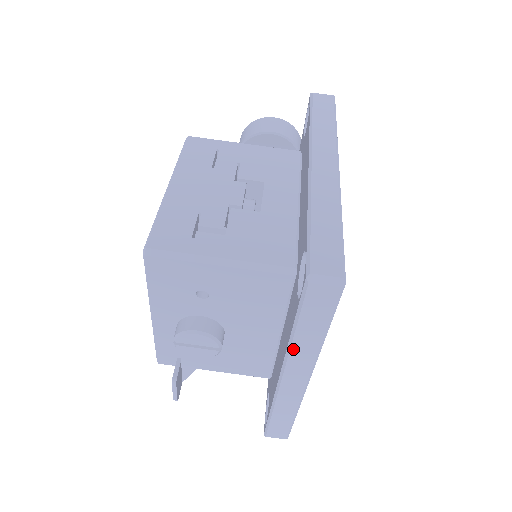
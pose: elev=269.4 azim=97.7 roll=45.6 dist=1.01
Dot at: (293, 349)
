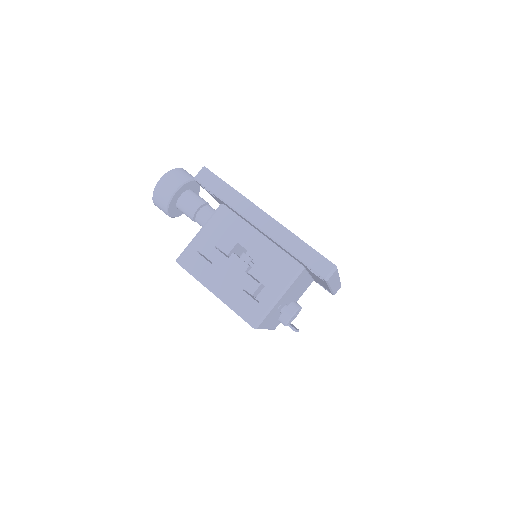
Dot at: (331, 285)
